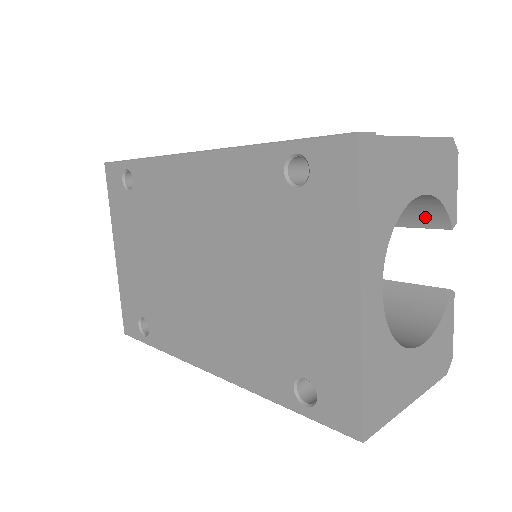
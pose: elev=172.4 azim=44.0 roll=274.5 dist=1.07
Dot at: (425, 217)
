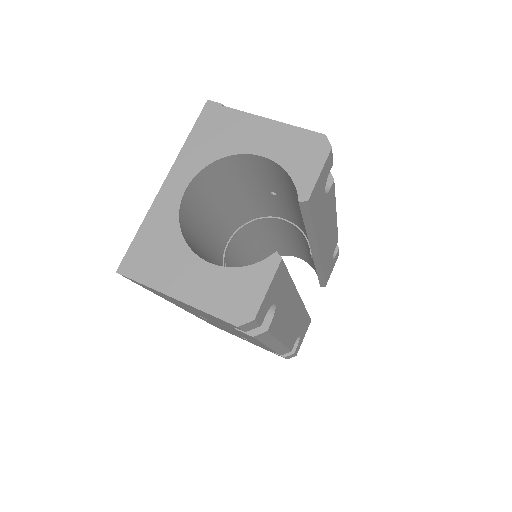
Dot at: occluded
